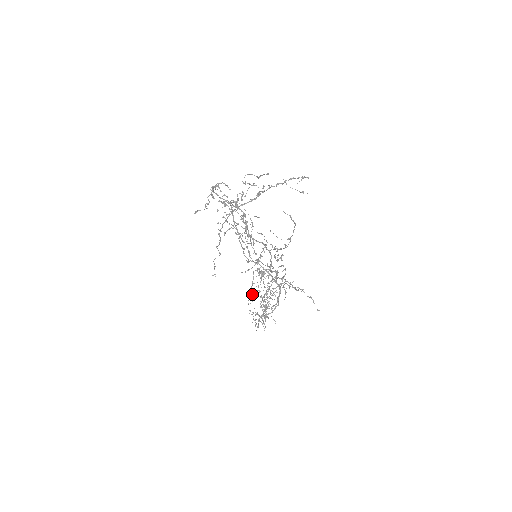
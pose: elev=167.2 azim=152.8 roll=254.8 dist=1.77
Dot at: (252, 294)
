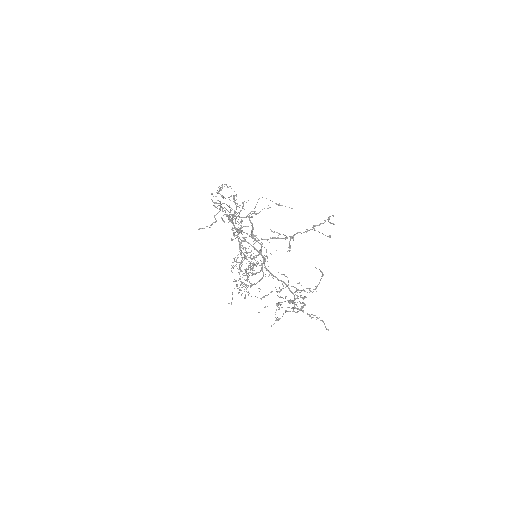
Dot at: (234, 261)
